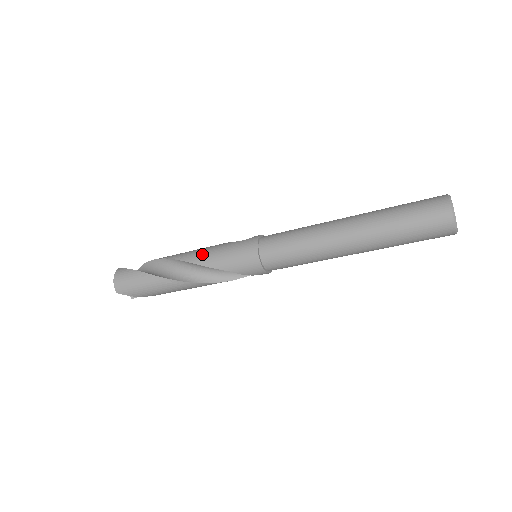
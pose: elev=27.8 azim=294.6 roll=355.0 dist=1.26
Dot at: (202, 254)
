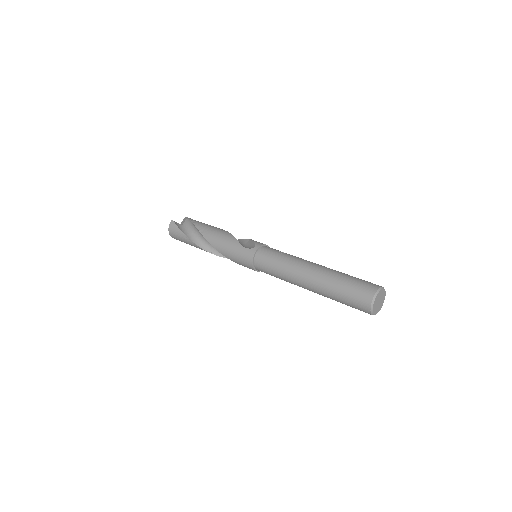
Dot at: (220, 245)
